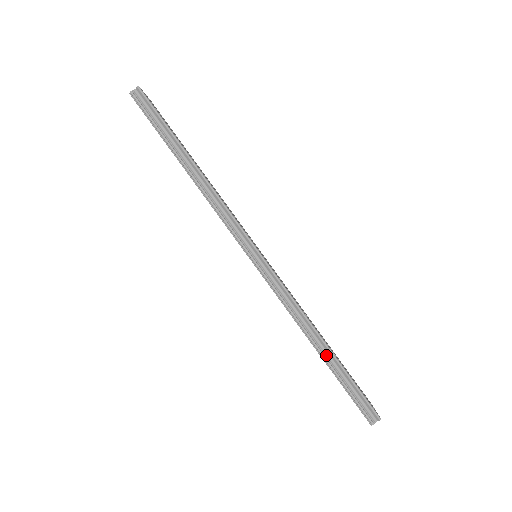
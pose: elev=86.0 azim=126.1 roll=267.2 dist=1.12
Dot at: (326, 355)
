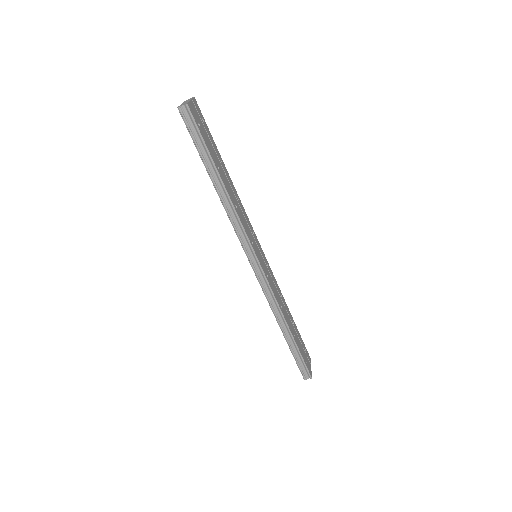
Dot at: (288, 336)
